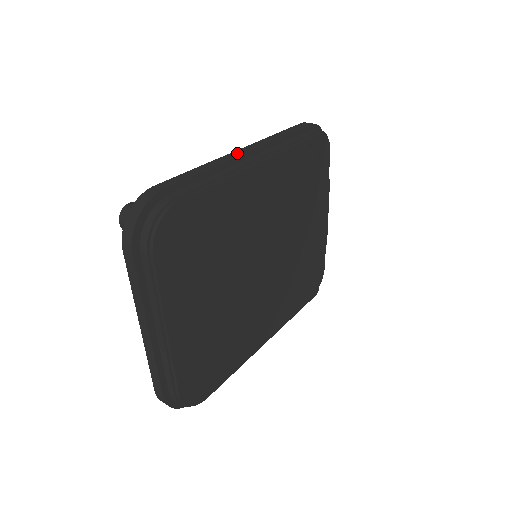
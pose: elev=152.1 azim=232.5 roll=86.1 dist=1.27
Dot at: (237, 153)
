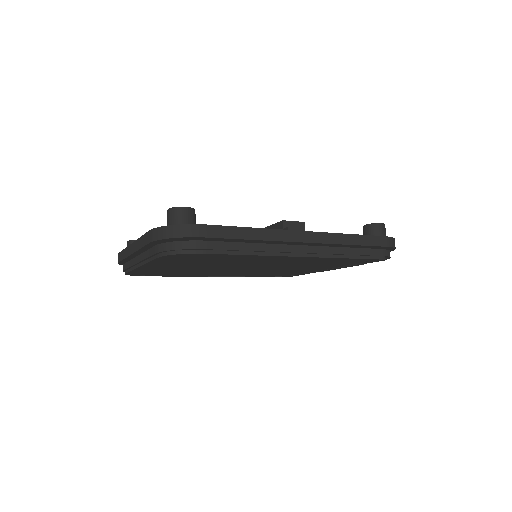
Dot at: (296, 236)
